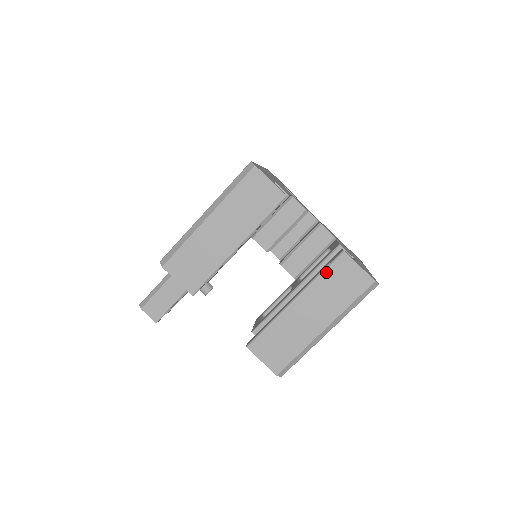
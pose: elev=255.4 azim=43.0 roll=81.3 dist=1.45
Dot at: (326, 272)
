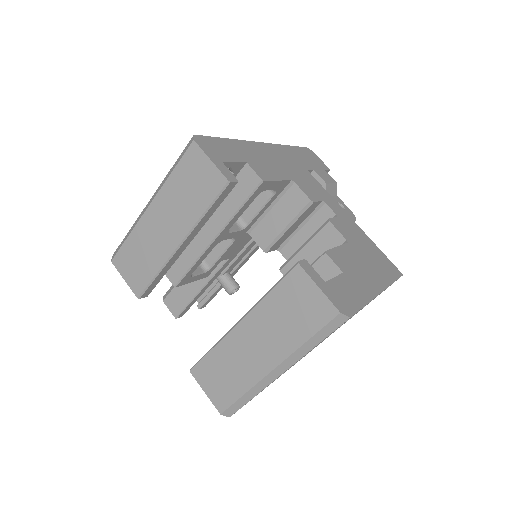
Dot at: (275, 290)
